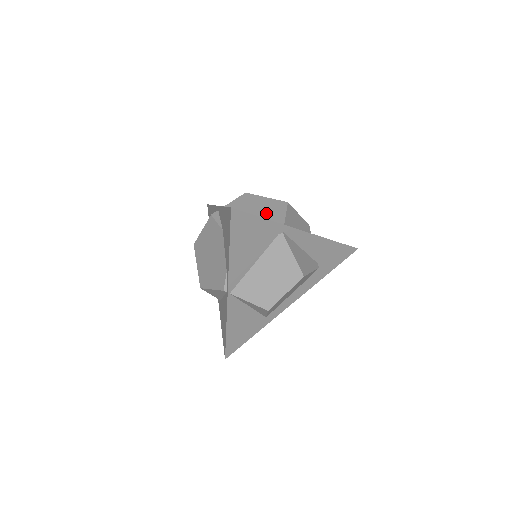
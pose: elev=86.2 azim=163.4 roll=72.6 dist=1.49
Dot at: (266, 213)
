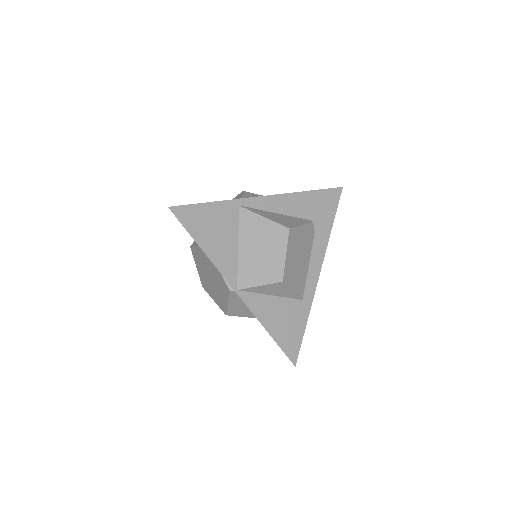
Dot at: occluded
